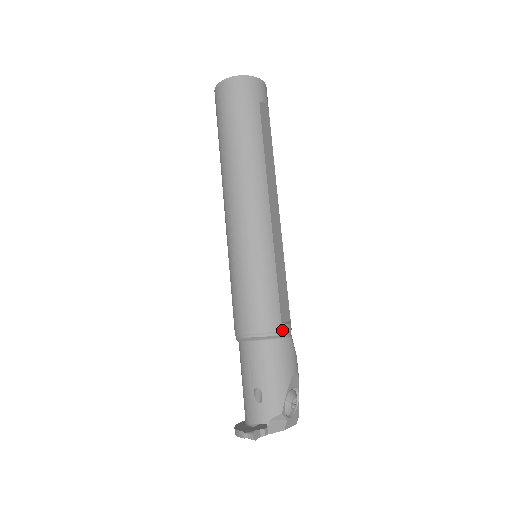
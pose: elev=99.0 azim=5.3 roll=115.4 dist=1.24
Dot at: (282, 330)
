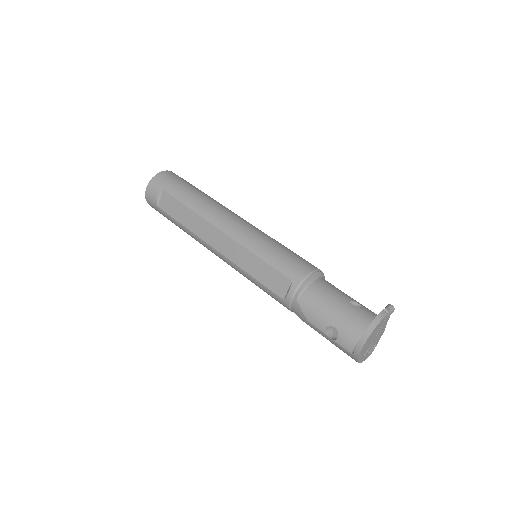
Dot at: occluded
